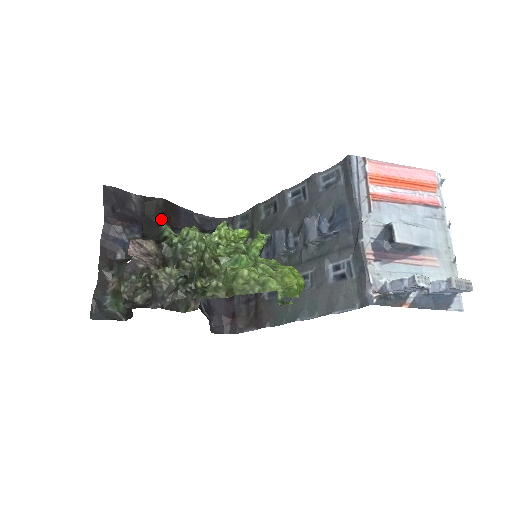
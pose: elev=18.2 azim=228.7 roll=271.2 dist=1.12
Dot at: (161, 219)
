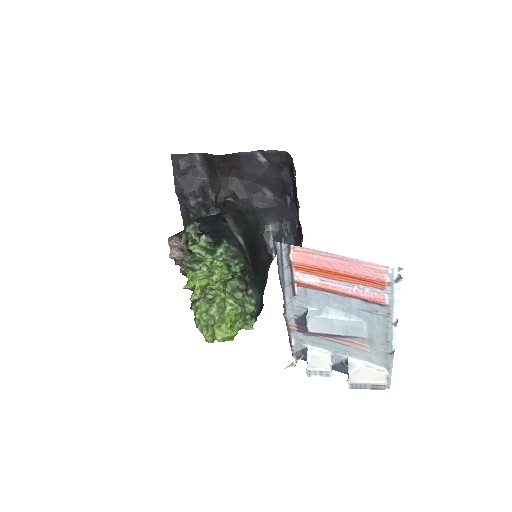
Dot at: (222, 172)
